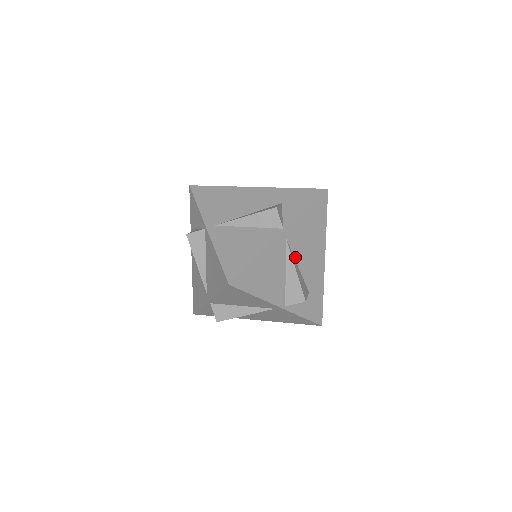
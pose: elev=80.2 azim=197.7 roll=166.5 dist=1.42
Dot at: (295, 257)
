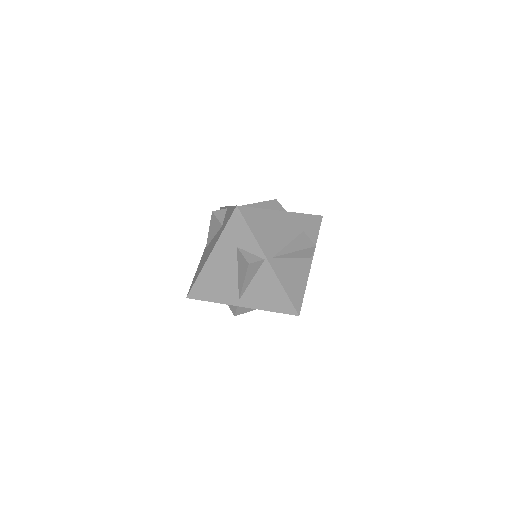
Dot at: occluded
